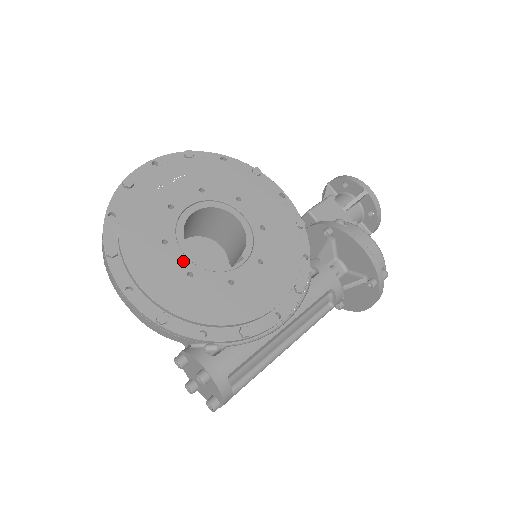
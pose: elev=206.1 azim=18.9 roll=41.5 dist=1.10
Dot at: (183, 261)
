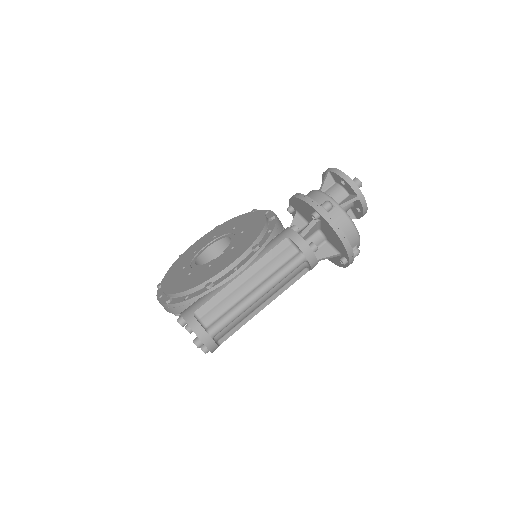
Dot at: (189, 270)
